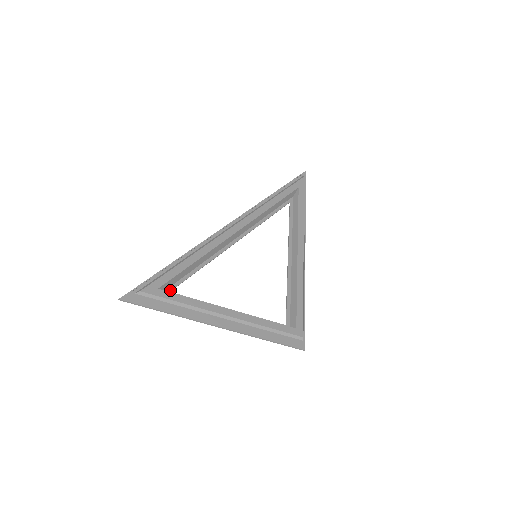
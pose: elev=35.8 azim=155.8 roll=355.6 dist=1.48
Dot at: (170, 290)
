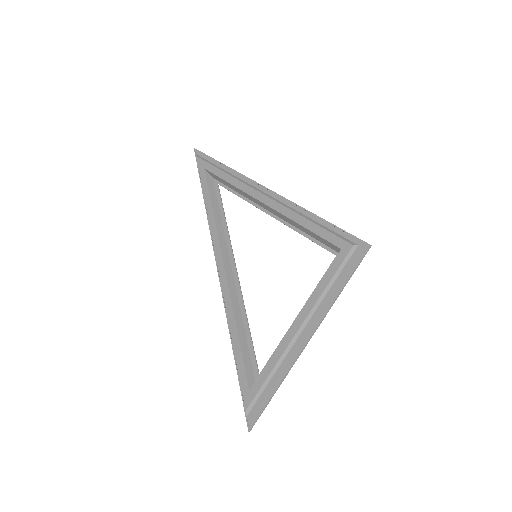
Dot at: (258, 373)
